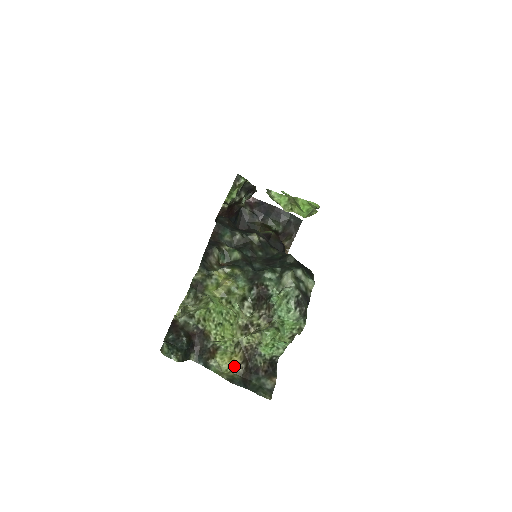
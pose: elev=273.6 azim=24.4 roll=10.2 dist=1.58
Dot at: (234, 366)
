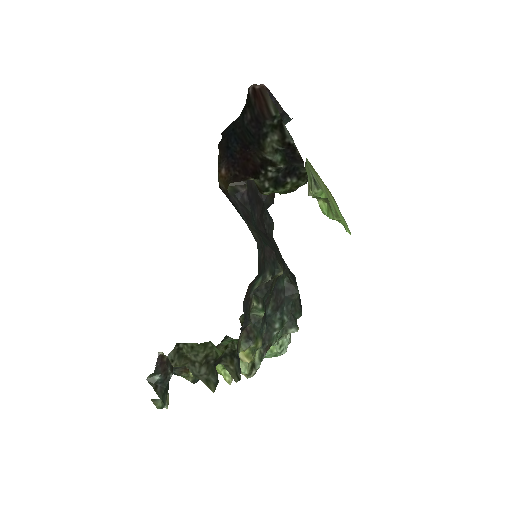
Dot at: occluded
